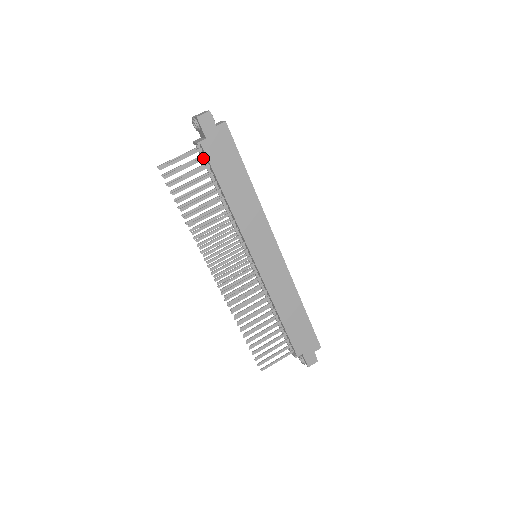
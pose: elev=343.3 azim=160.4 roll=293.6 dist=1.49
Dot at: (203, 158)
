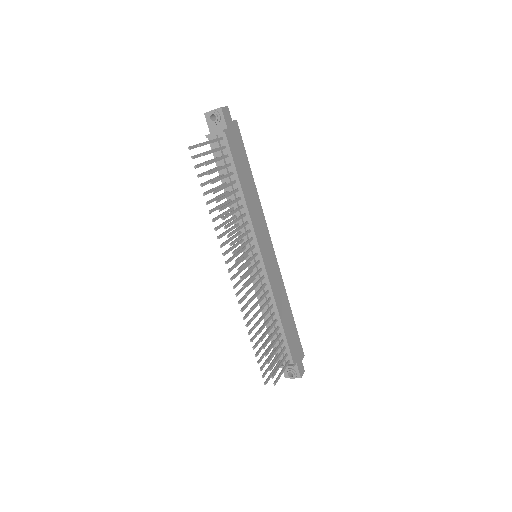
Dot at: (224, 147)
